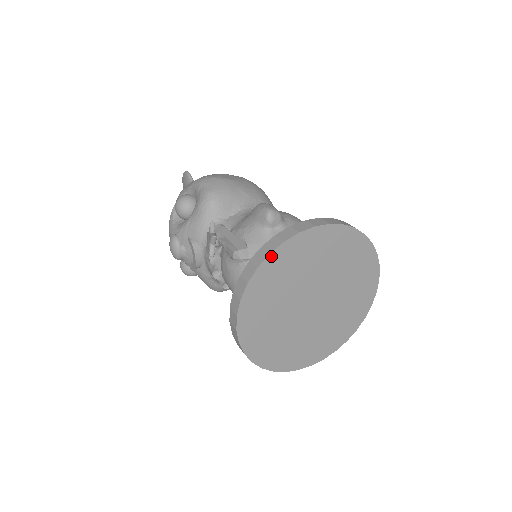
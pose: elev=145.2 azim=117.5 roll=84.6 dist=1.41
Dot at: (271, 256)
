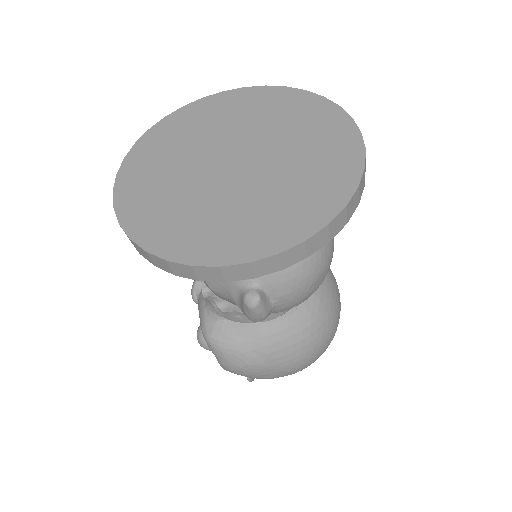
Dot at: (204, 100)
